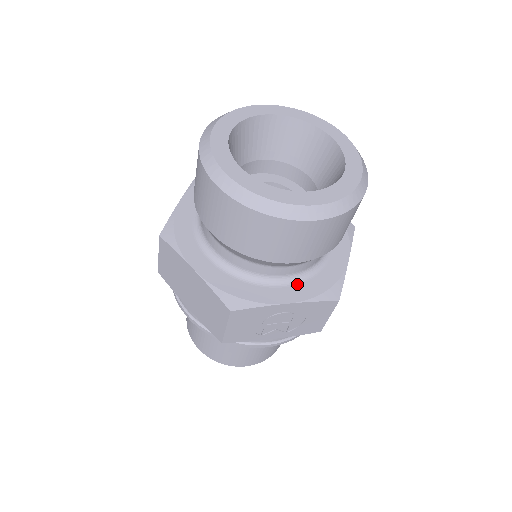
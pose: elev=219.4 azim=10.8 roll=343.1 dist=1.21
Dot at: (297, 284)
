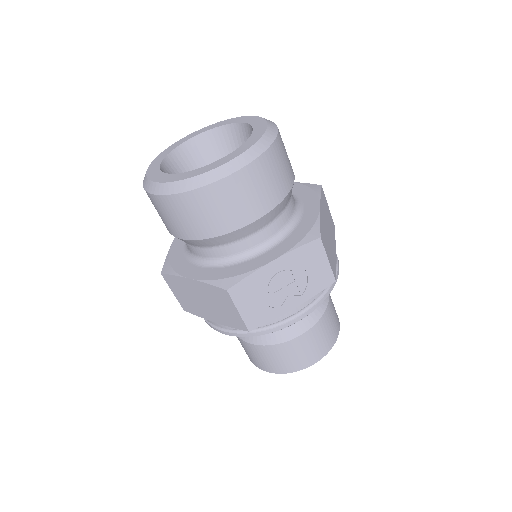
Dot at: (278, 244)
